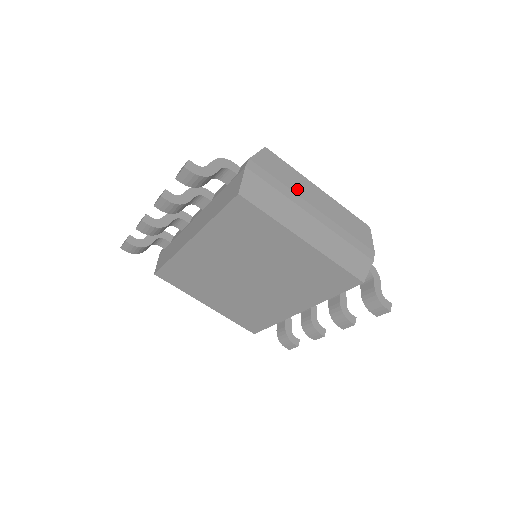
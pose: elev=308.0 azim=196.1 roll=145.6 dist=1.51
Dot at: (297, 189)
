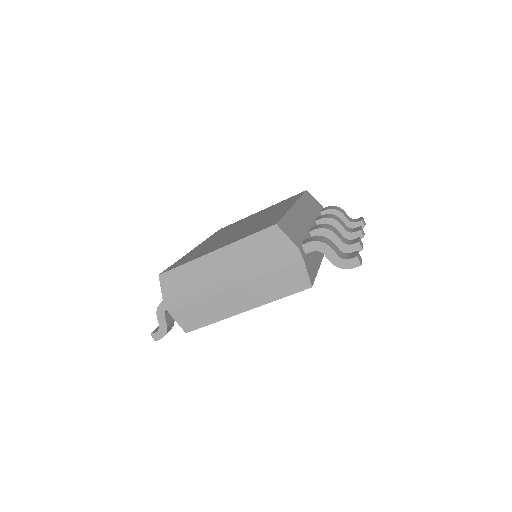
Dot at: (203, 280)
